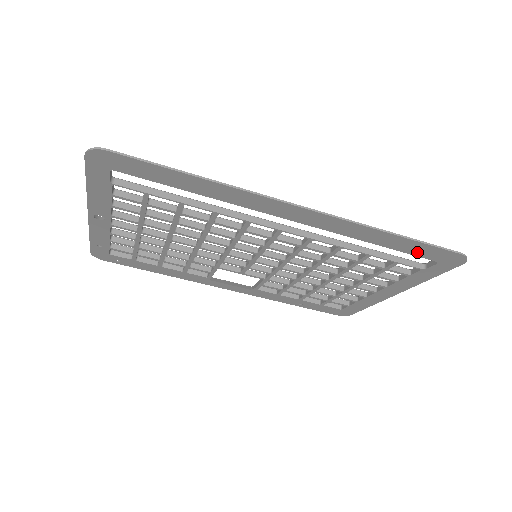
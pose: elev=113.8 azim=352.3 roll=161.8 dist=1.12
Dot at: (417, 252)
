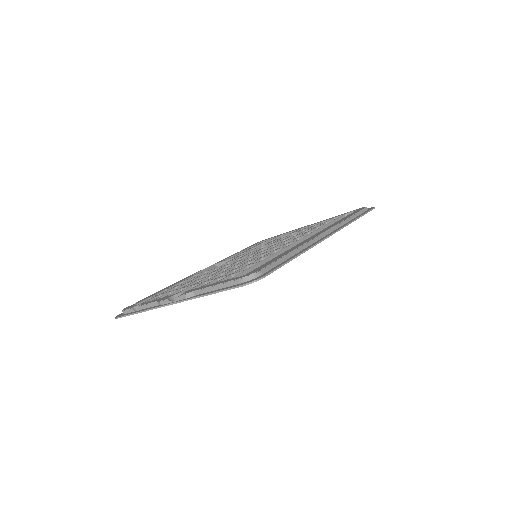
Dot at: occluded
